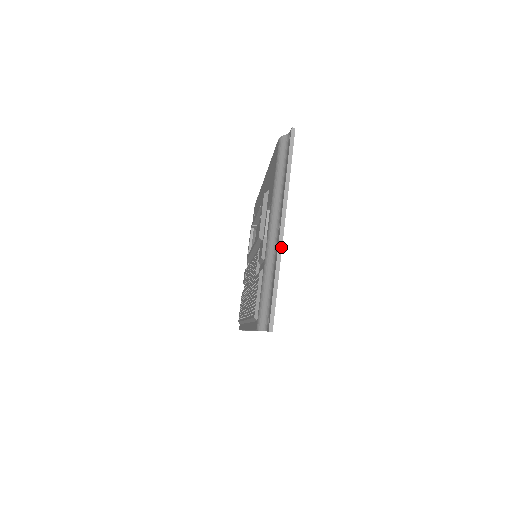
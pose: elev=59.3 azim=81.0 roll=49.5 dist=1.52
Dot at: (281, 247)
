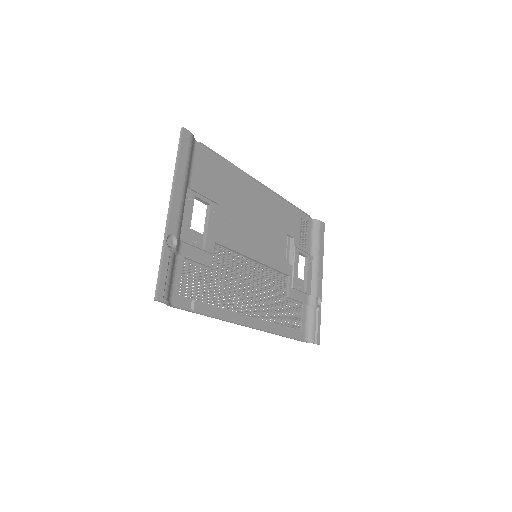
Dot at: (167, 227)
